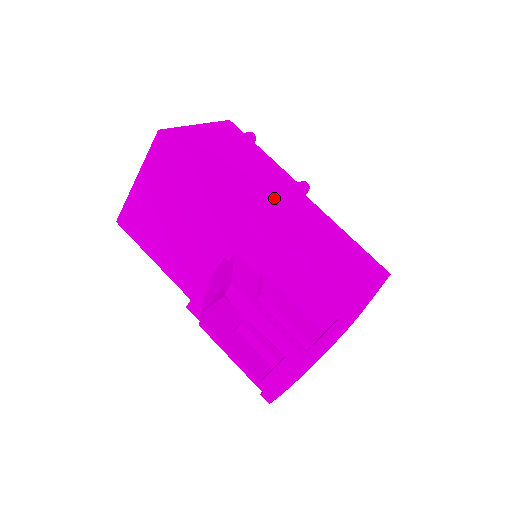
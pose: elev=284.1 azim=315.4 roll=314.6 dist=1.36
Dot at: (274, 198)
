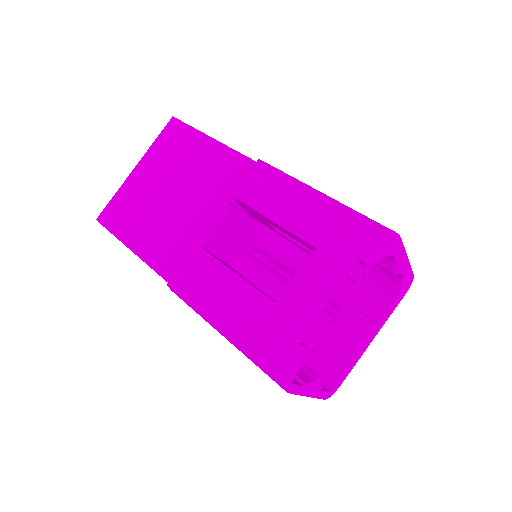
Dot at: occluded
